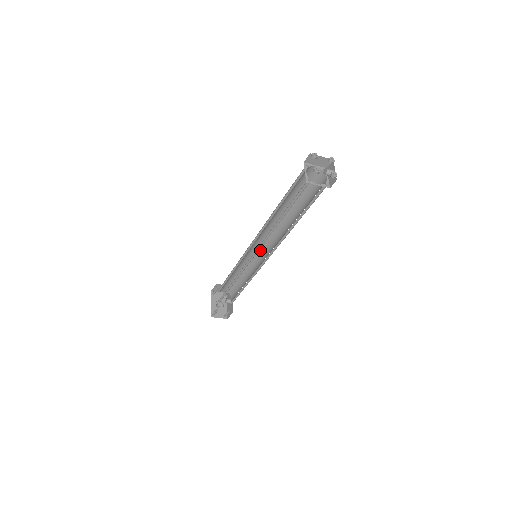
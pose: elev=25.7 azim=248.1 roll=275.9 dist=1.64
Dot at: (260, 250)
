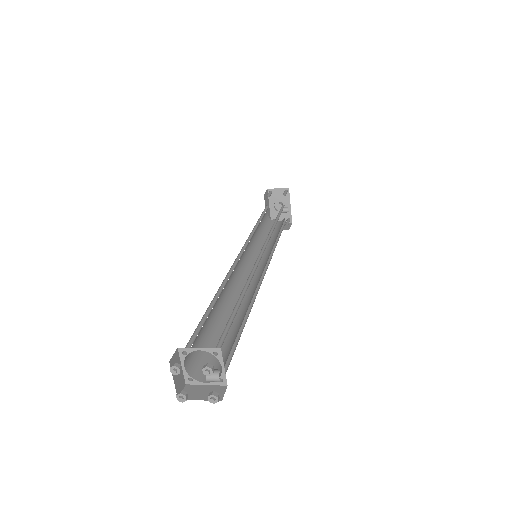
Dot at: occluded
